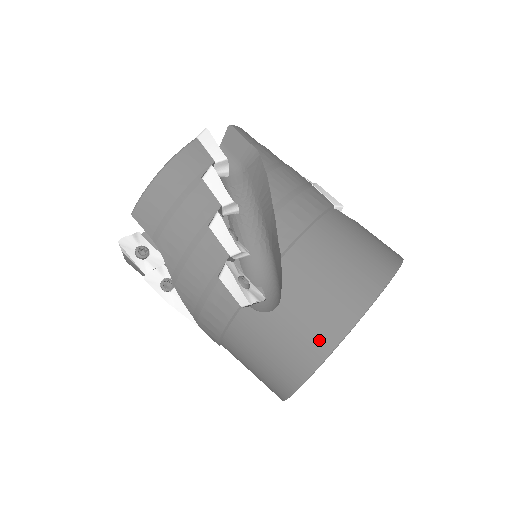
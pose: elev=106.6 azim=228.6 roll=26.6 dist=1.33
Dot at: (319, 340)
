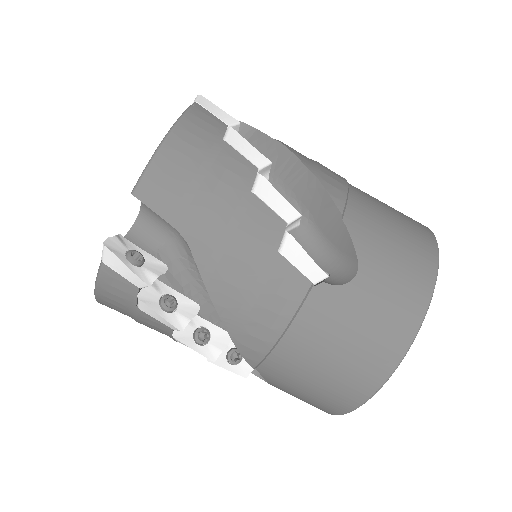
Dot at: (316, 407)
